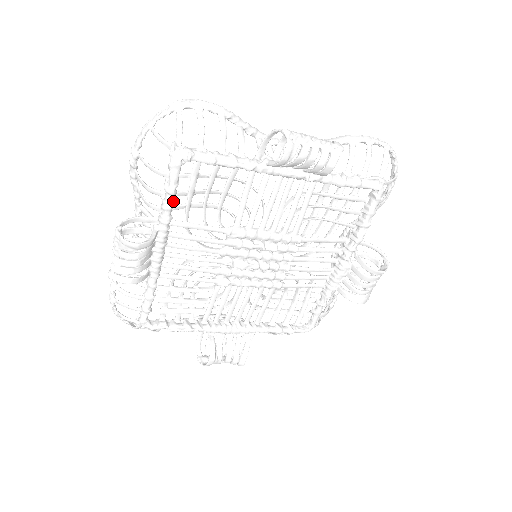
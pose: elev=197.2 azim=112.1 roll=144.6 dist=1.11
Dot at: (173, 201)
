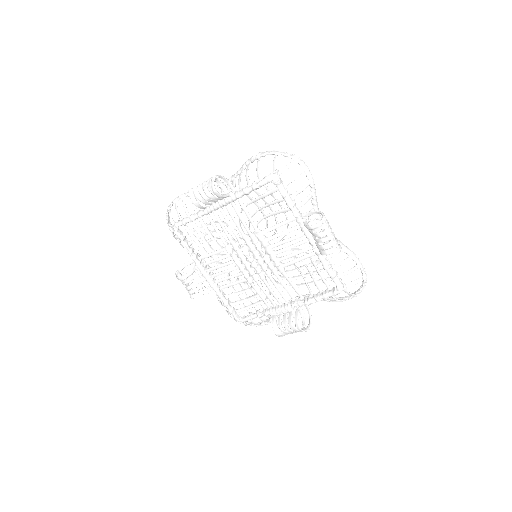
Dot at: (250, 192)
